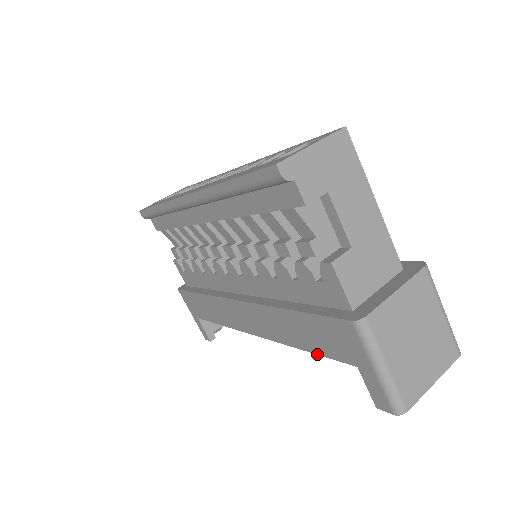
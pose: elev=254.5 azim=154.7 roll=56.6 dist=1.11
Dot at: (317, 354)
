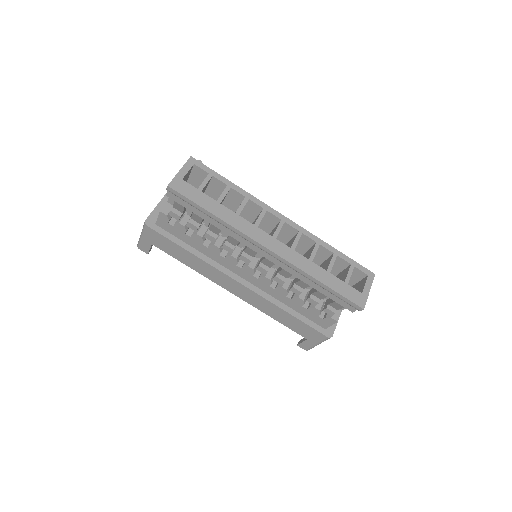
Dot at: (284, 325)
